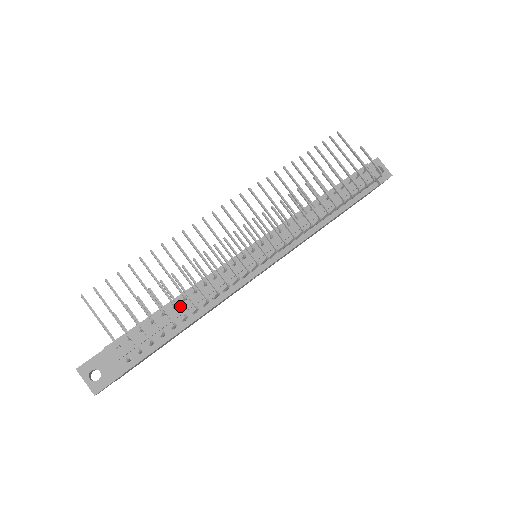
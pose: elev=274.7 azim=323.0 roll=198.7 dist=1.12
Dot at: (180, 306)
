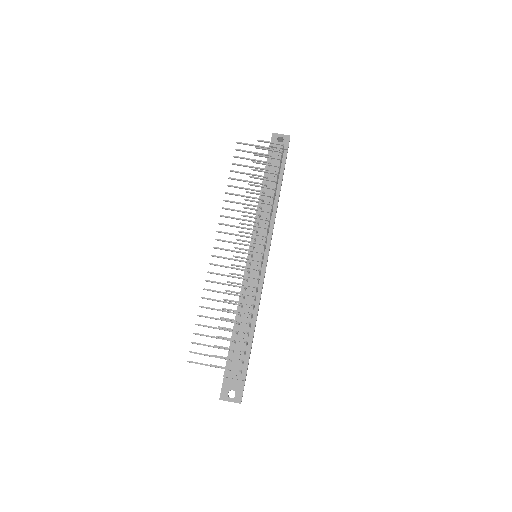
Dot at: (242, 321)
